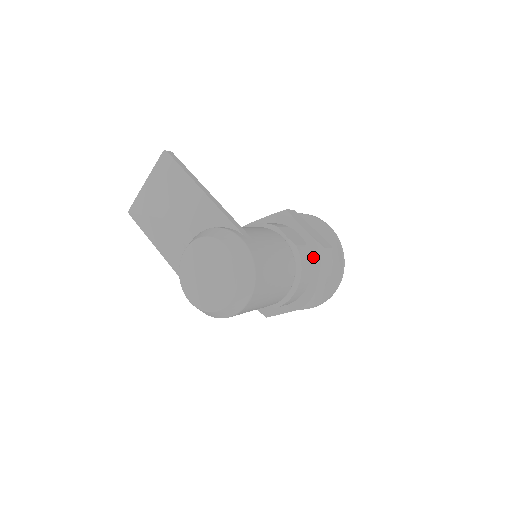
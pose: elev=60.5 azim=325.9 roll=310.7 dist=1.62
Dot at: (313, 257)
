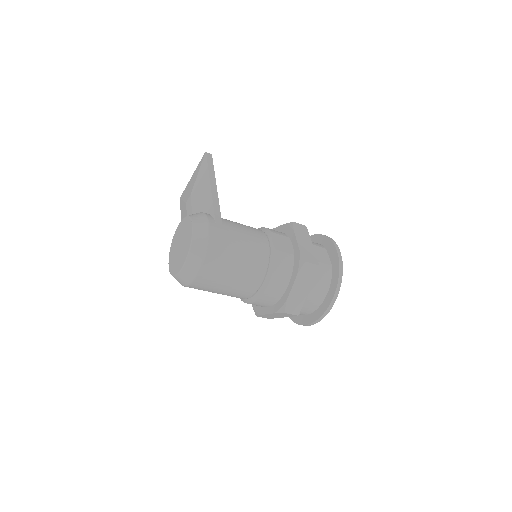
Dot at: (294, 267)
